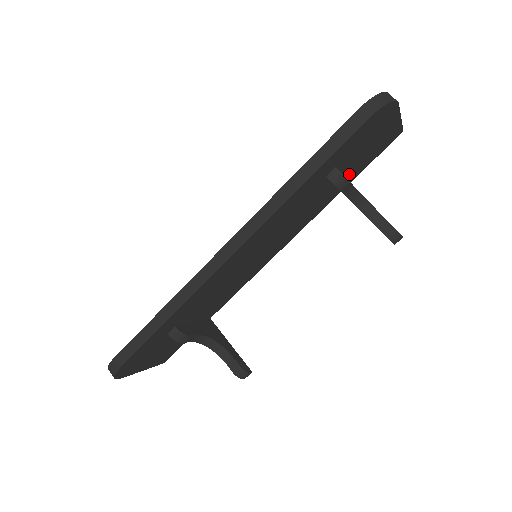
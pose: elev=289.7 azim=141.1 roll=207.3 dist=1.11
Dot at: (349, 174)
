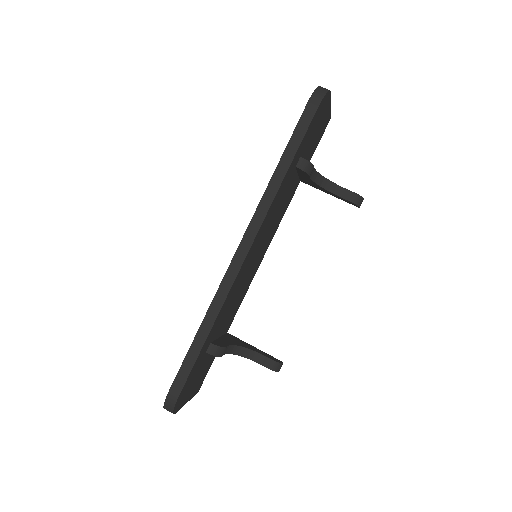
Dot at: occluded
